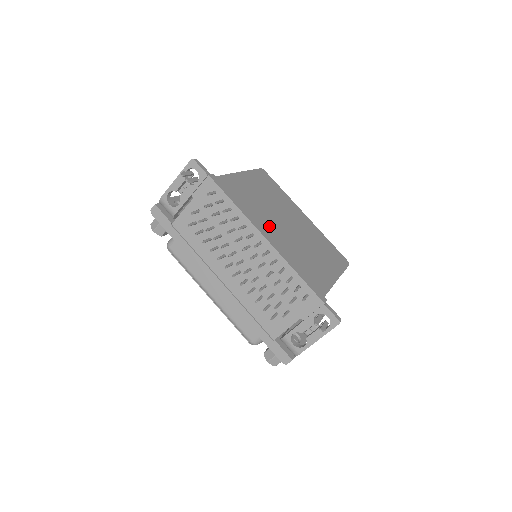
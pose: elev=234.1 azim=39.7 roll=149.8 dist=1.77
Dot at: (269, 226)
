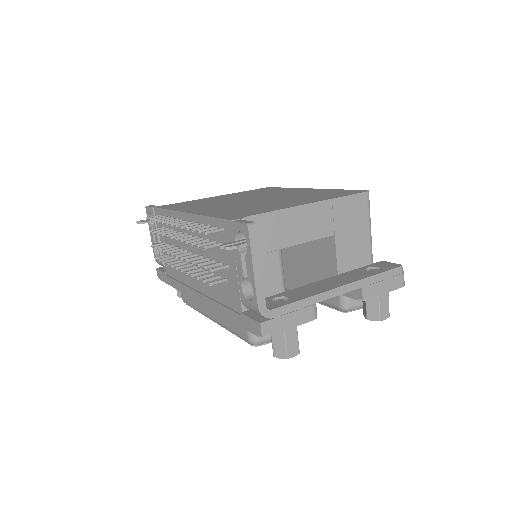
Dot at: occluded
